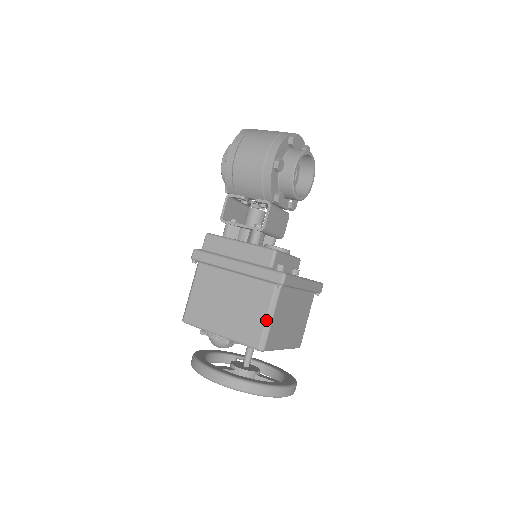
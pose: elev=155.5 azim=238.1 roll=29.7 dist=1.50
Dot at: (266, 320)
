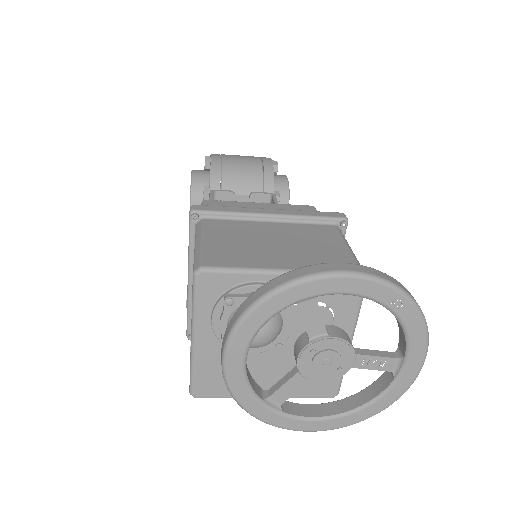
Dot at: (349, 249)
